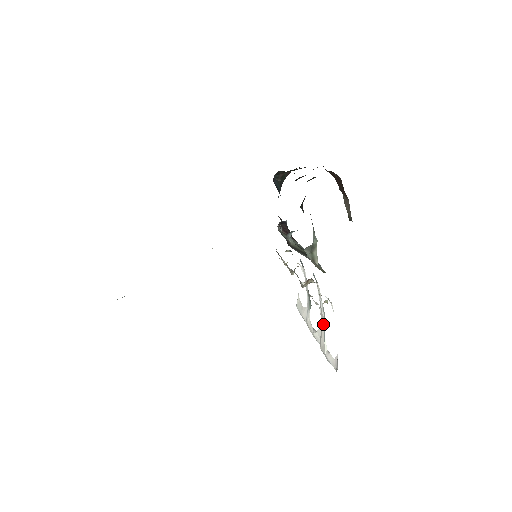
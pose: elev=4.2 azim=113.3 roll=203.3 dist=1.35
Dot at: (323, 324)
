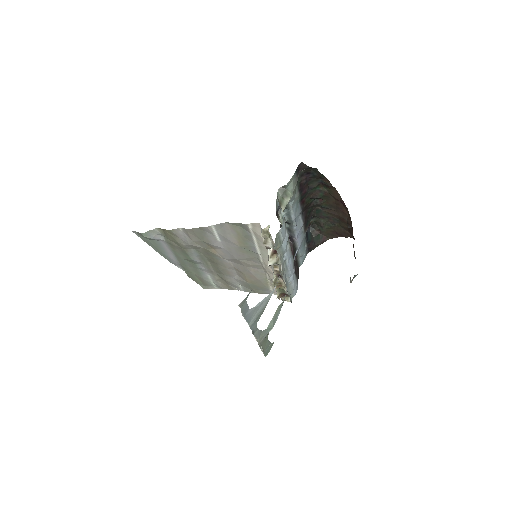
Dot at: (263, 300)
